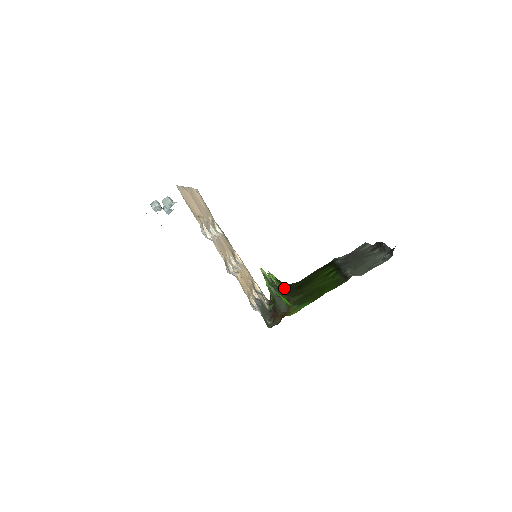
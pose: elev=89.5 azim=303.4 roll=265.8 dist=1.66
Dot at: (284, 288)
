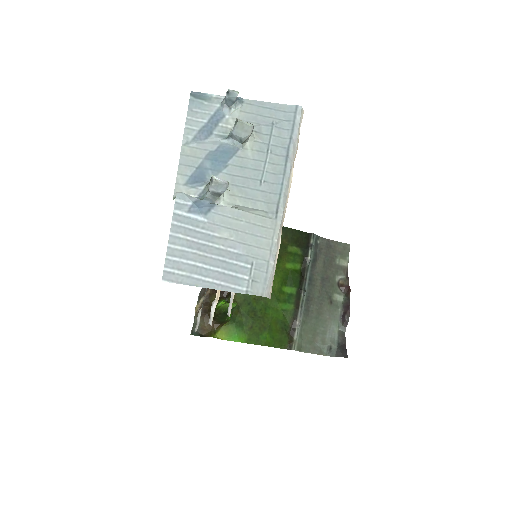
Dot at: occluded
